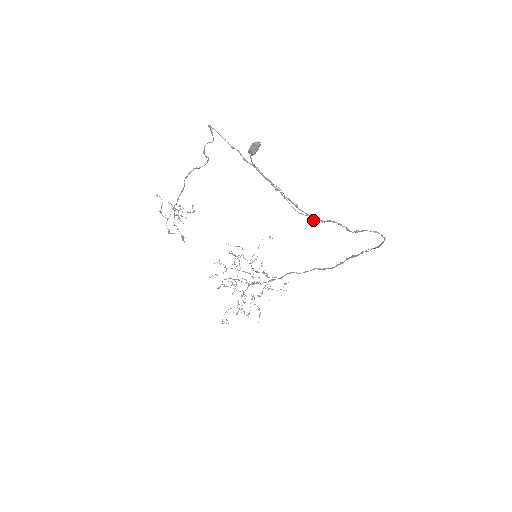
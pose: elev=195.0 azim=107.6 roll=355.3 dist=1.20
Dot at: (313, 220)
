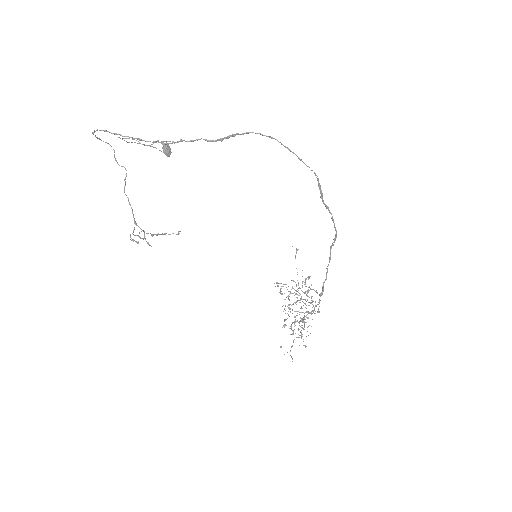
Dot at: occluded
